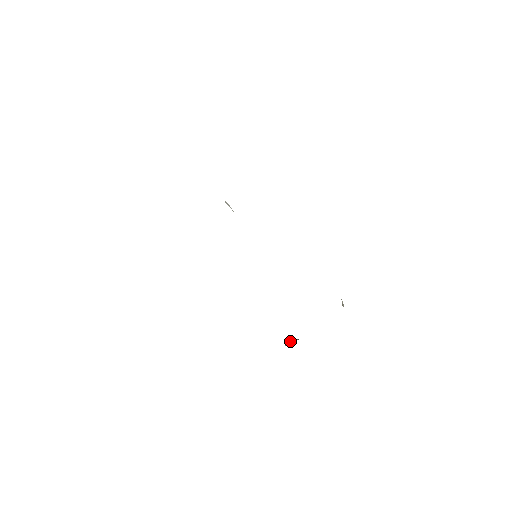
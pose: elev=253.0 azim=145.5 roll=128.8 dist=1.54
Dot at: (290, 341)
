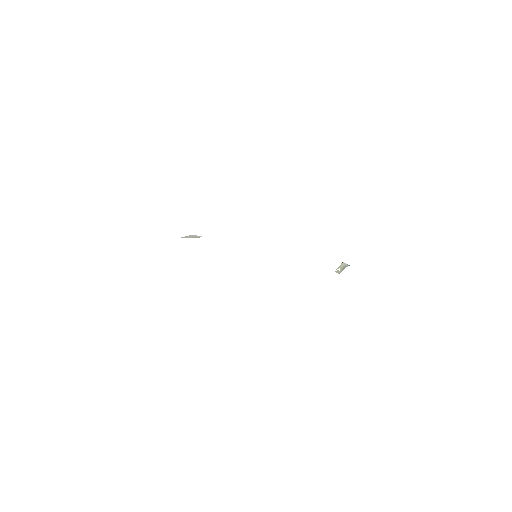
Dot at: (341, 264)
